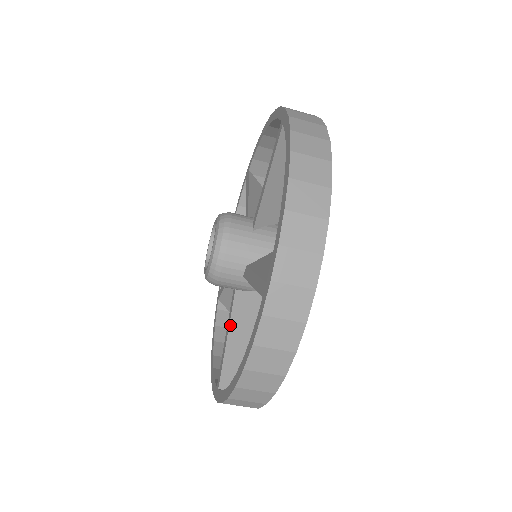
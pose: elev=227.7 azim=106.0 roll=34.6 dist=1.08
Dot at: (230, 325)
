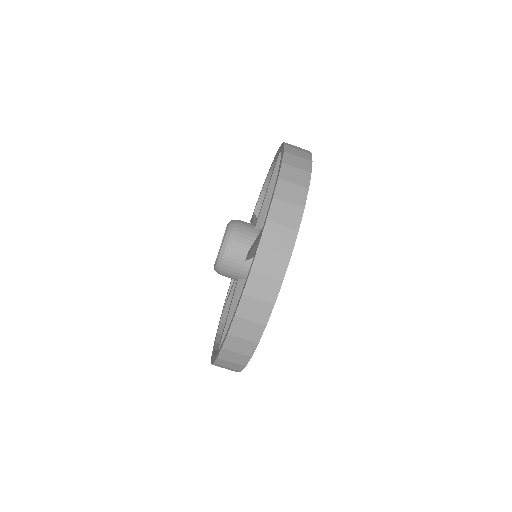
Dot at: (232, 304)
